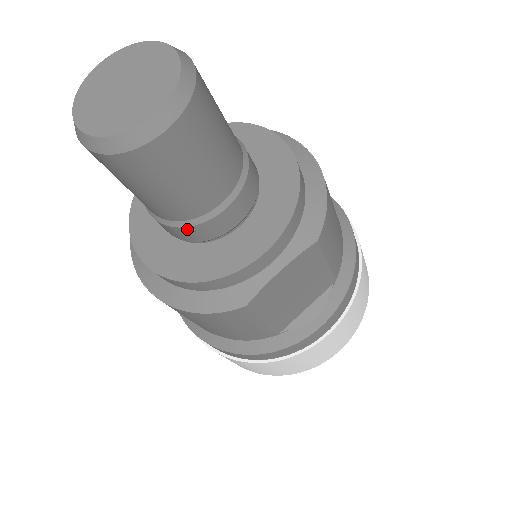
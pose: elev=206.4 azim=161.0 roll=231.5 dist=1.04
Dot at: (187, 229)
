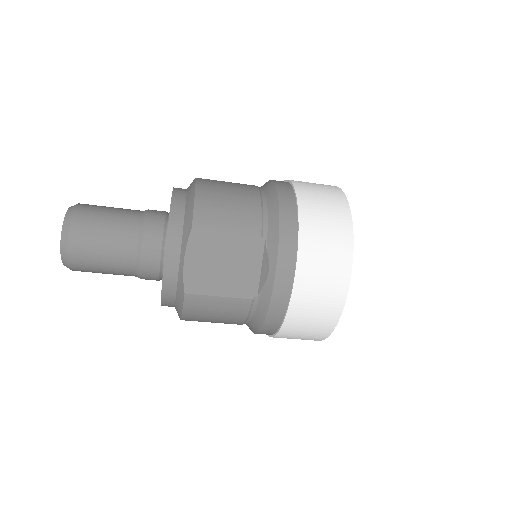
Dot at: (142, 273)
